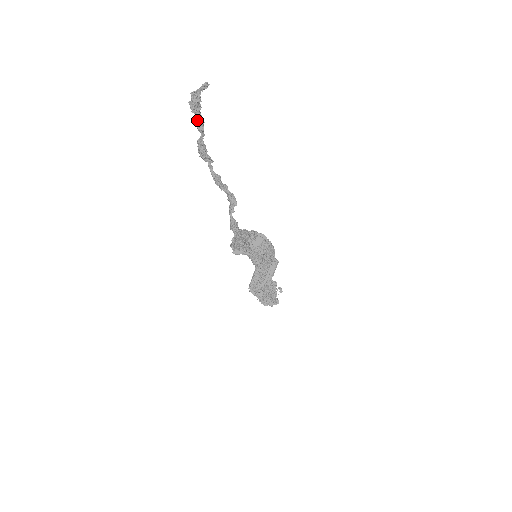
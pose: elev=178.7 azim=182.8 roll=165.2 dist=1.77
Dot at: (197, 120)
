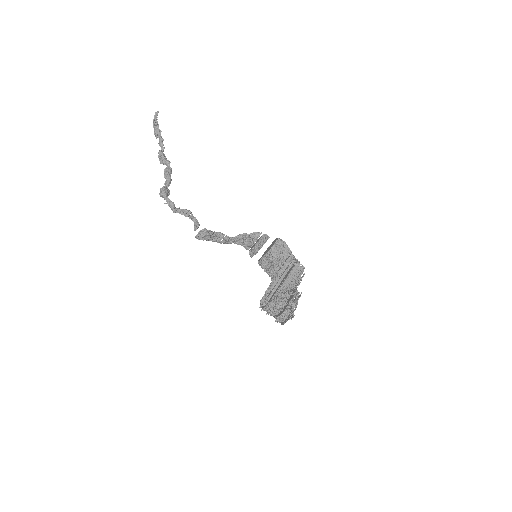
Dot at: (159, 141)
